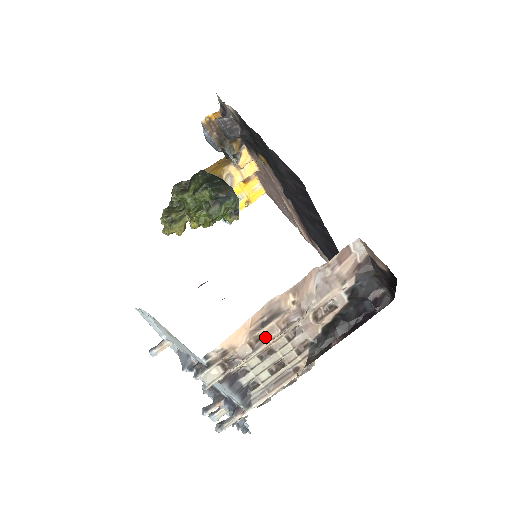
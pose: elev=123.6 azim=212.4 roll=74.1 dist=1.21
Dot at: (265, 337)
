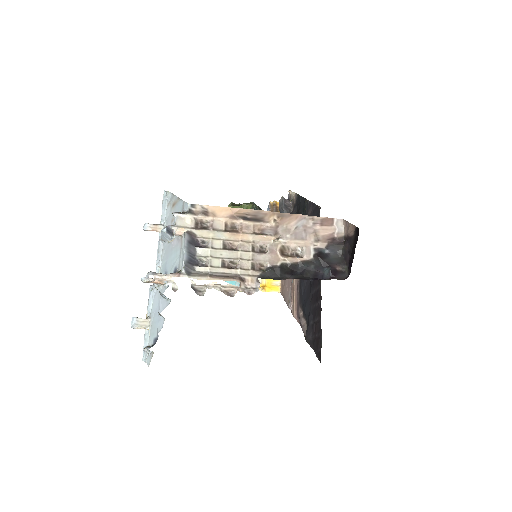
Dot at: (239, 229)
